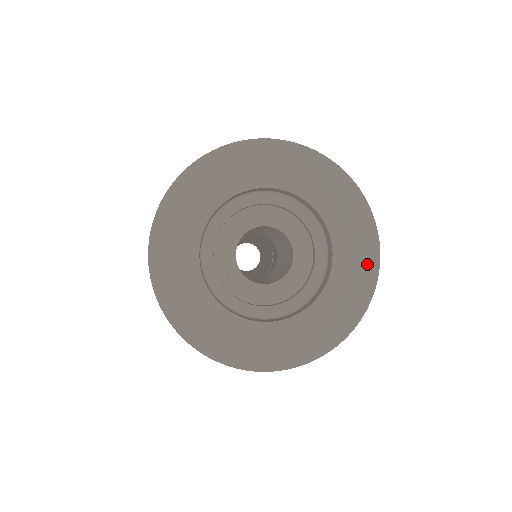
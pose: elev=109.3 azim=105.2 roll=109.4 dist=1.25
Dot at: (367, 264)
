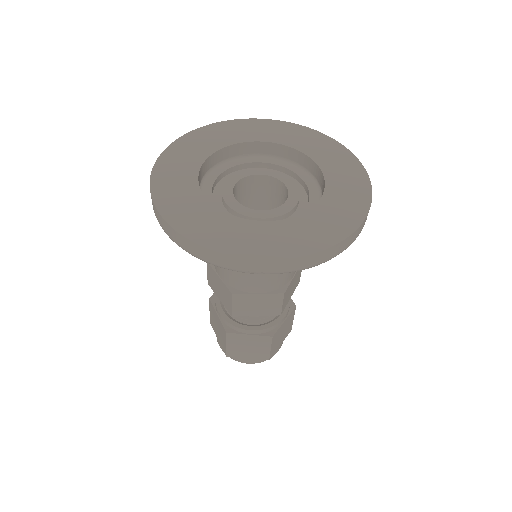
Dot at: (324, 142)
